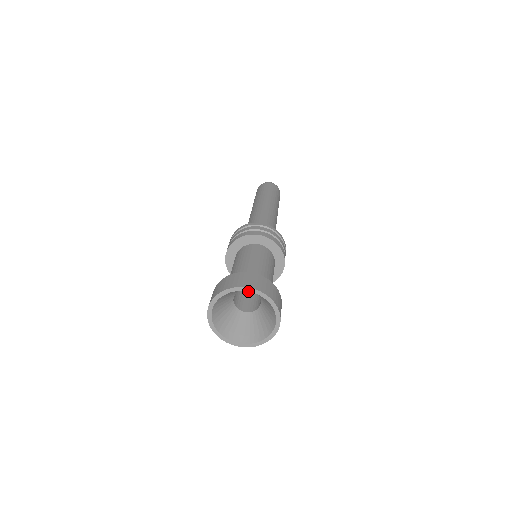
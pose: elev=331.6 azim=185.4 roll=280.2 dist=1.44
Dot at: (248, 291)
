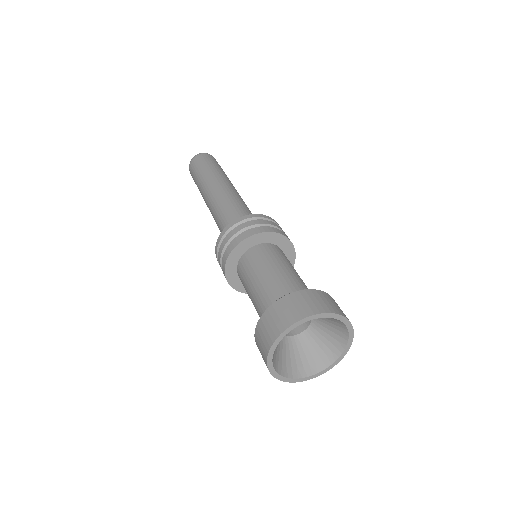
Dot at: (306, 321)
